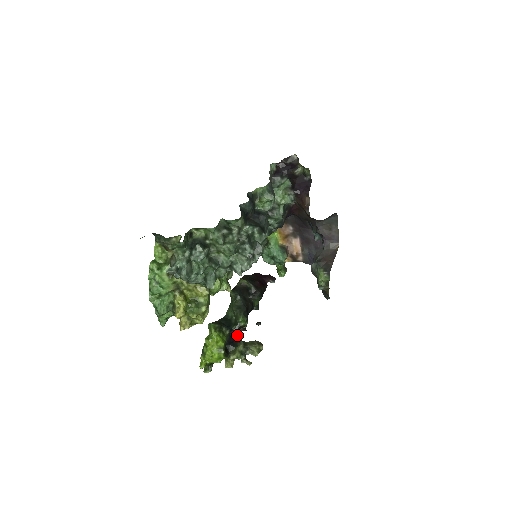
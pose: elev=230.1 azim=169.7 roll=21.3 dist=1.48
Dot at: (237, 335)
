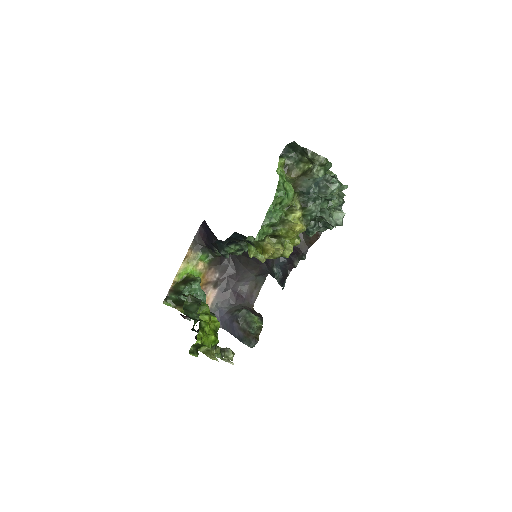
Dot at: occluded
